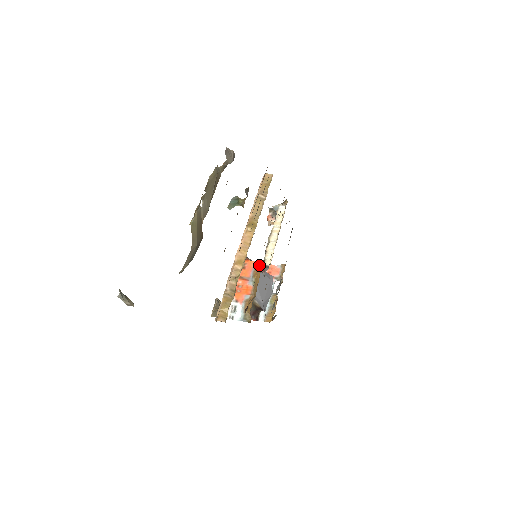
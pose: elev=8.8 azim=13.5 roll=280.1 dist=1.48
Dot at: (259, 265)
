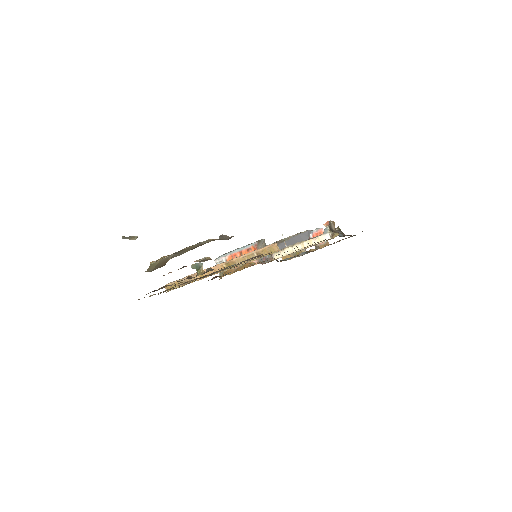
Dot at: (306, 230)
